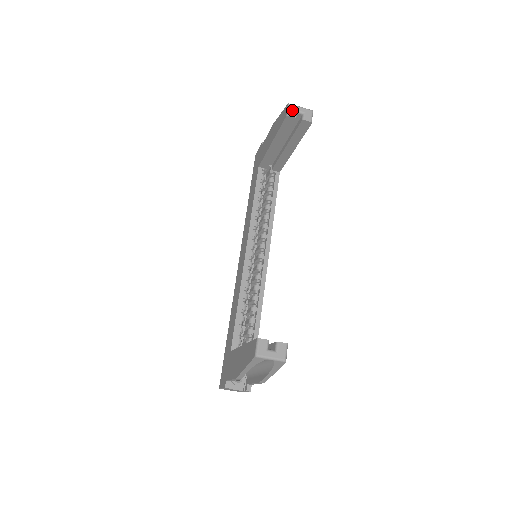
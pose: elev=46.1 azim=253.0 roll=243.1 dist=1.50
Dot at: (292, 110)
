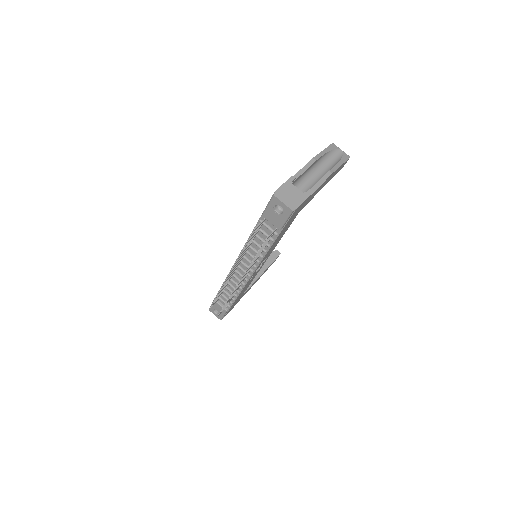
Dot at: occluded
